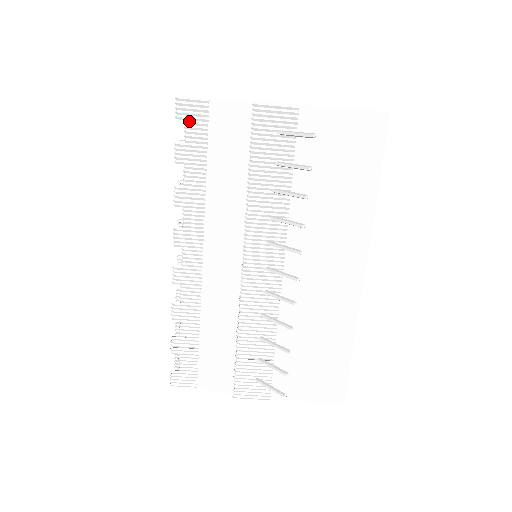
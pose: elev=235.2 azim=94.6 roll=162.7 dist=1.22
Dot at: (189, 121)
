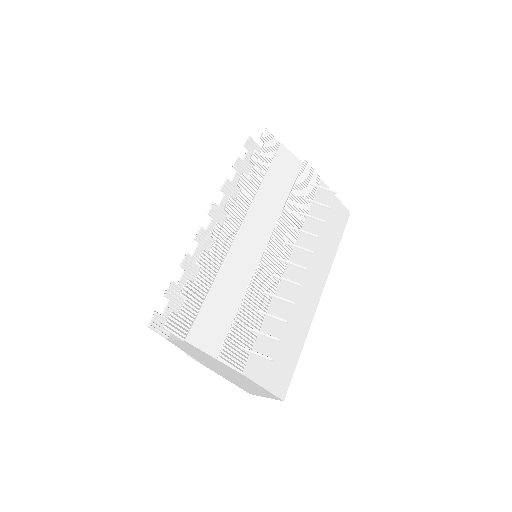
Dot at: (267, 145)
